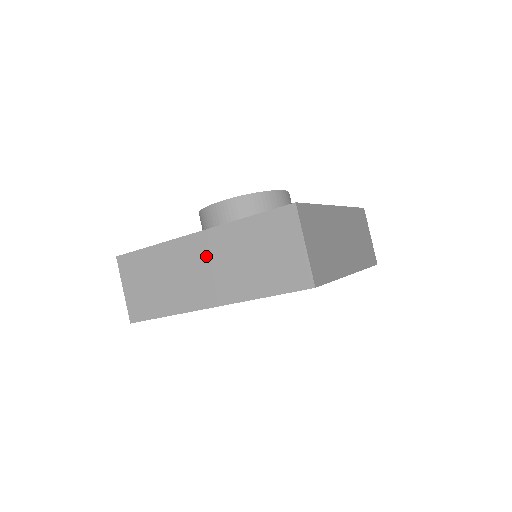
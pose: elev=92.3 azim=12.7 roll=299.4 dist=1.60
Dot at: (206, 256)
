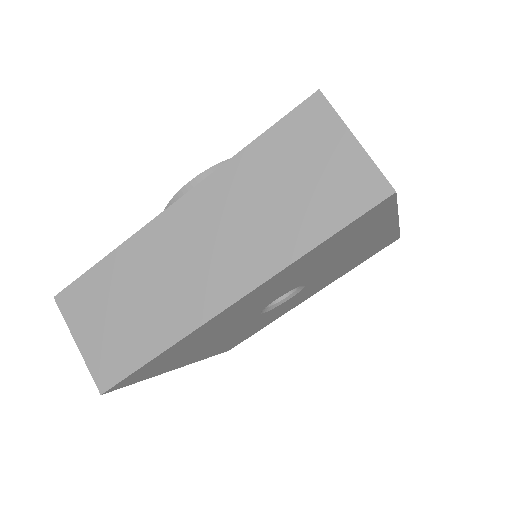
Dot at: (202, 228)
